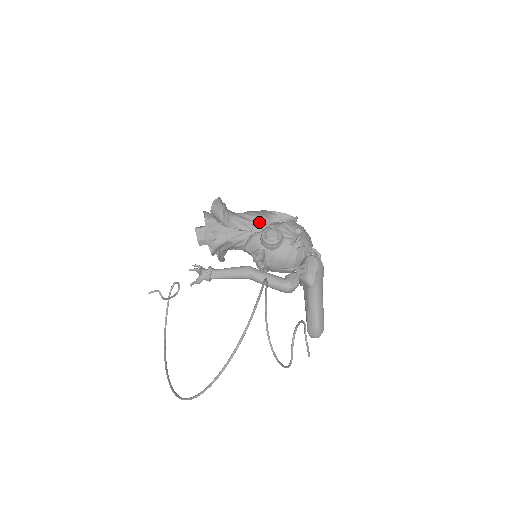
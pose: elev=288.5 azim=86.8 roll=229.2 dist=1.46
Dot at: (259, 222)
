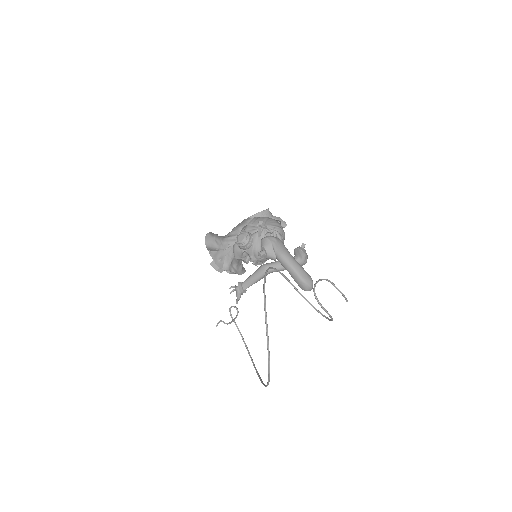
Dot at: occluded
